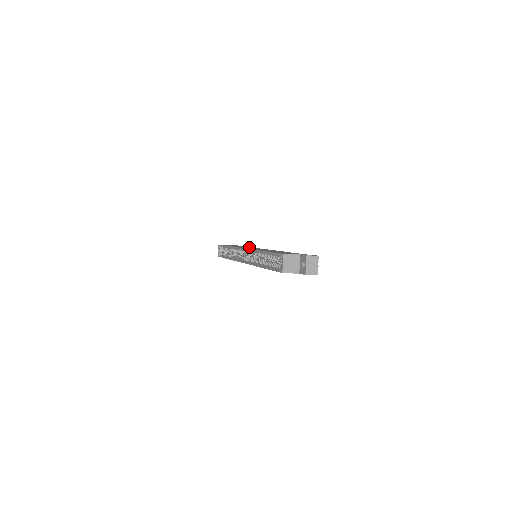
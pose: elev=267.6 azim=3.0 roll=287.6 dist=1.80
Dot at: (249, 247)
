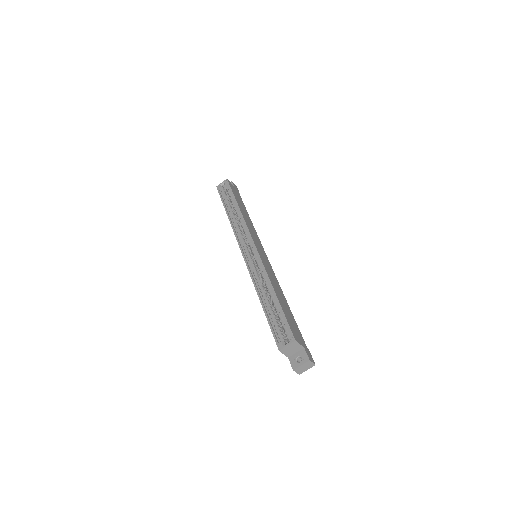
Dot at: (254, 230)
